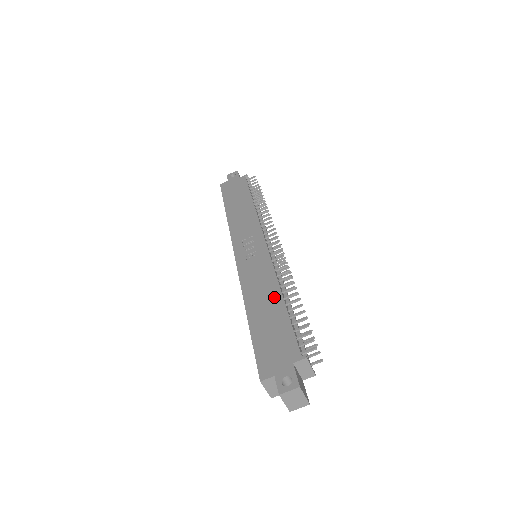
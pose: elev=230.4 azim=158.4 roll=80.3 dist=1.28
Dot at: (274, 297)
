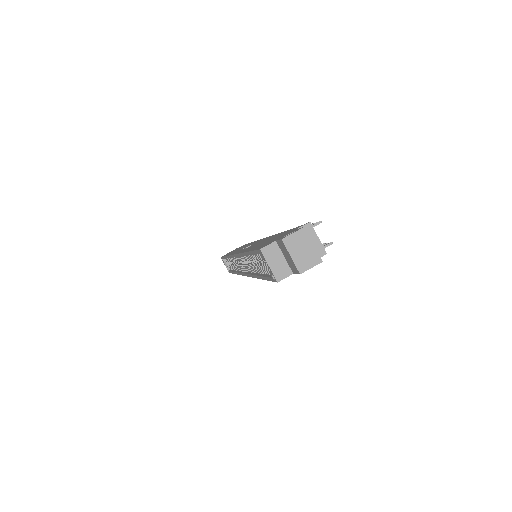
Dot at: (273, 236)
